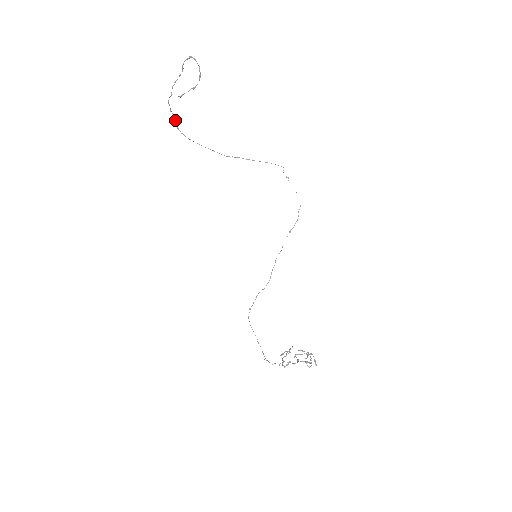
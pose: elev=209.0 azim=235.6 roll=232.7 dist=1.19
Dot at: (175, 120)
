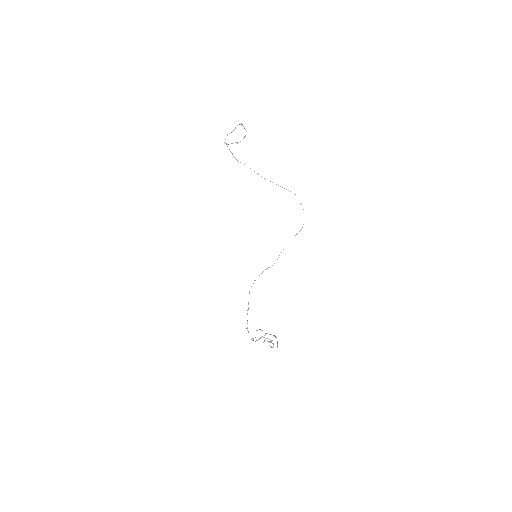
Dot at: (231, 152)
